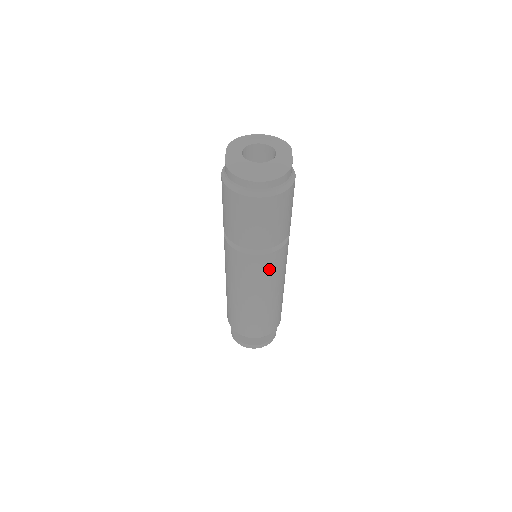
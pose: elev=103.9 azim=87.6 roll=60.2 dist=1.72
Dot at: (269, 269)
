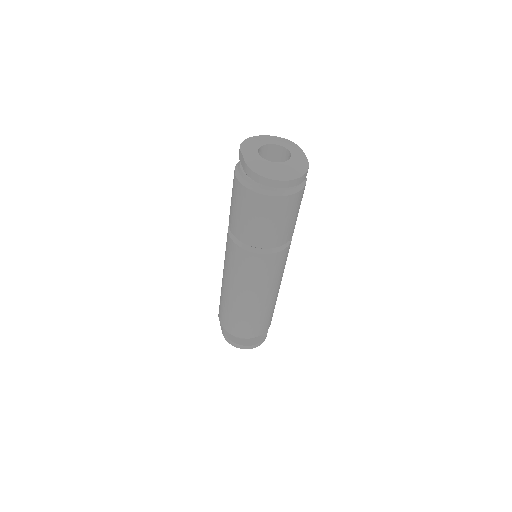
Dot at: (278, 266)
